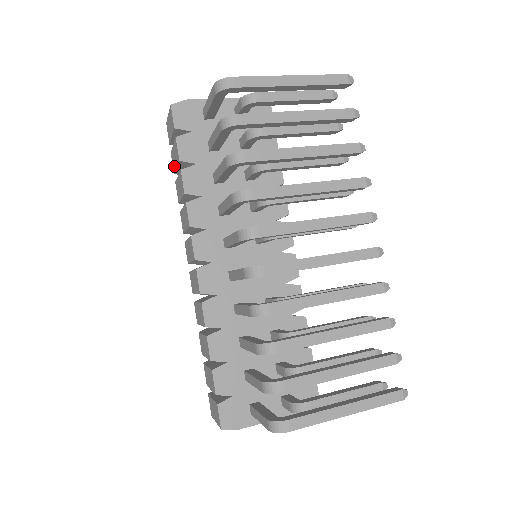
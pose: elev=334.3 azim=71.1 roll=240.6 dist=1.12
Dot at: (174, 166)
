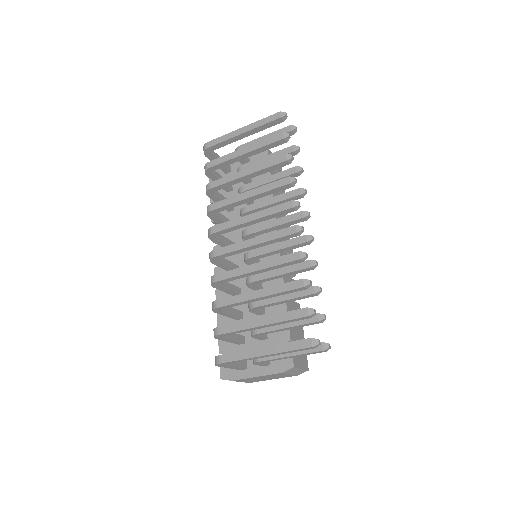
Dot at: occluded
